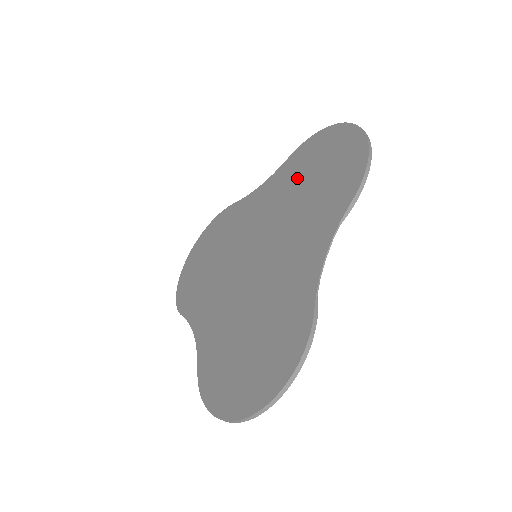
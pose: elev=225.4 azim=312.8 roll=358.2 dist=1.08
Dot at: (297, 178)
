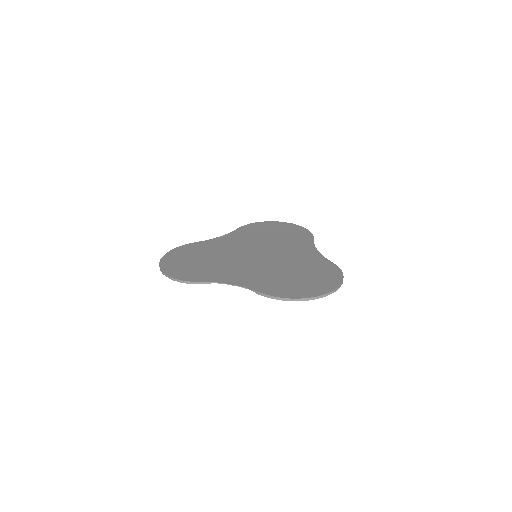
Dot at: (258, 234)
